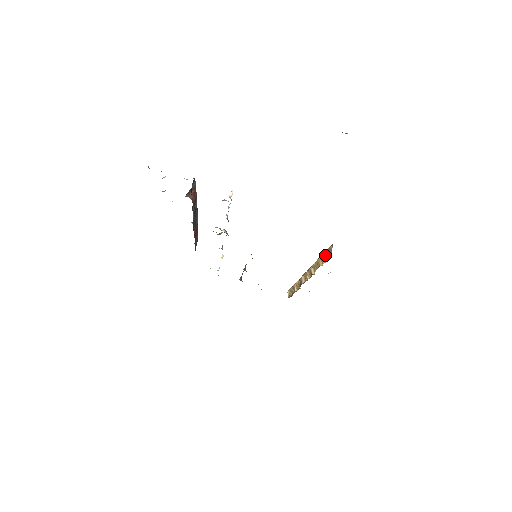
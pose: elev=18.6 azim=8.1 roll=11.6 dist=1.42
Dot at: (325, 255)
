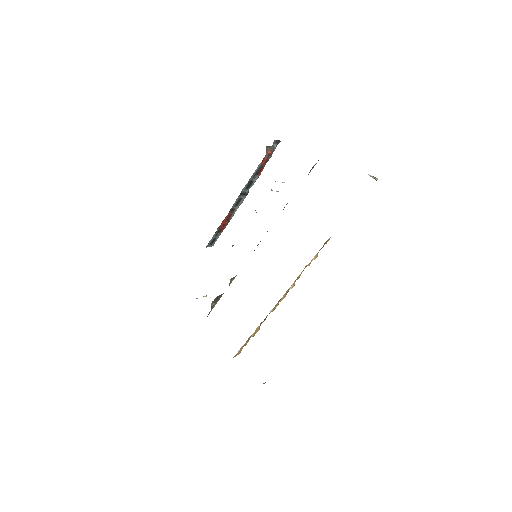
Dot at: occluded
